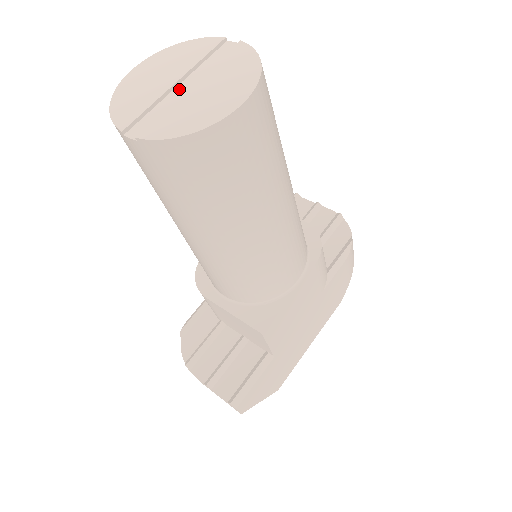
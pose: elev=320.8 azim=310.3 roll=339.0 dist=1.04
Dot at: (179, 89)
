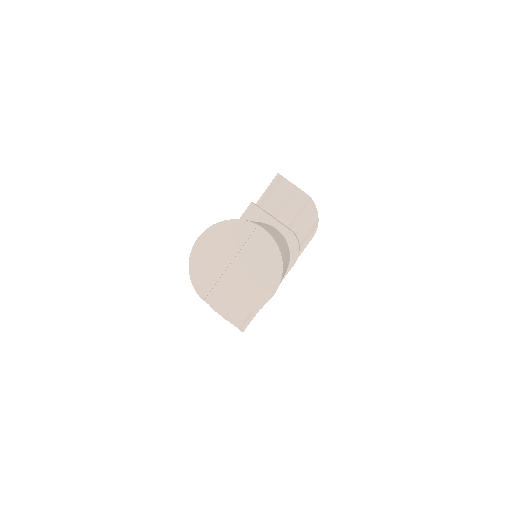
Dot at: (232, 268)
